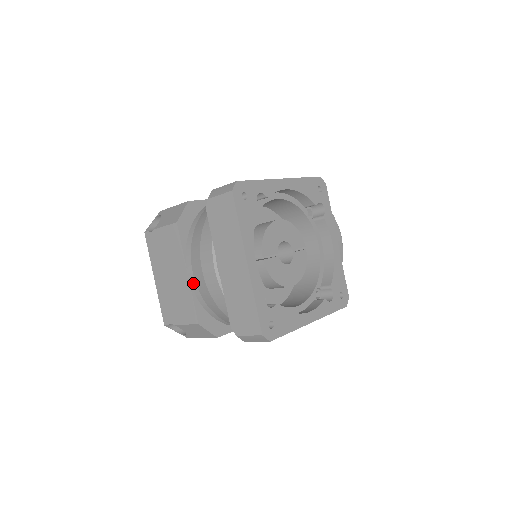
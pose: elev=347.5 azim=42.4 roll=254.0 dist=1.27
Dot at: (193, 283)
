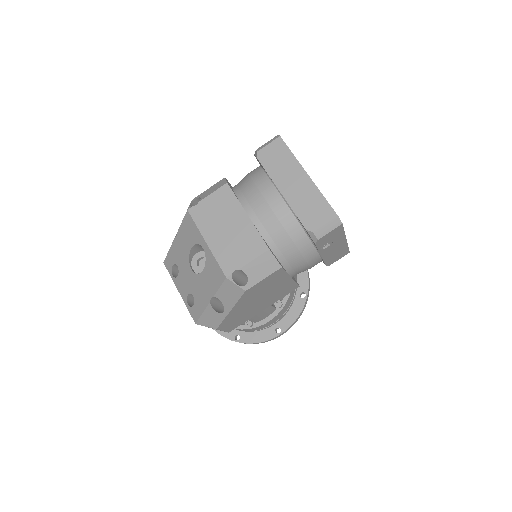
Dot at: (255, 219)
